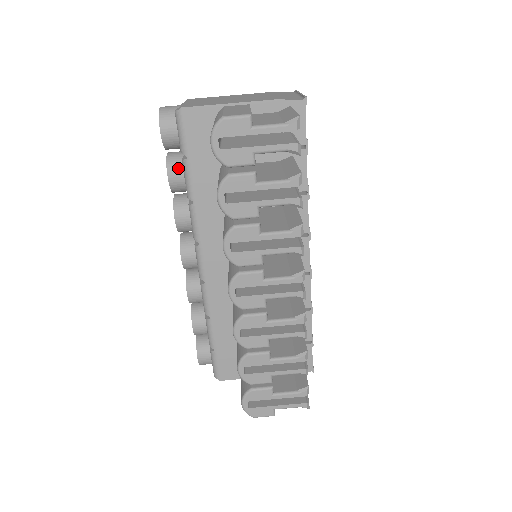
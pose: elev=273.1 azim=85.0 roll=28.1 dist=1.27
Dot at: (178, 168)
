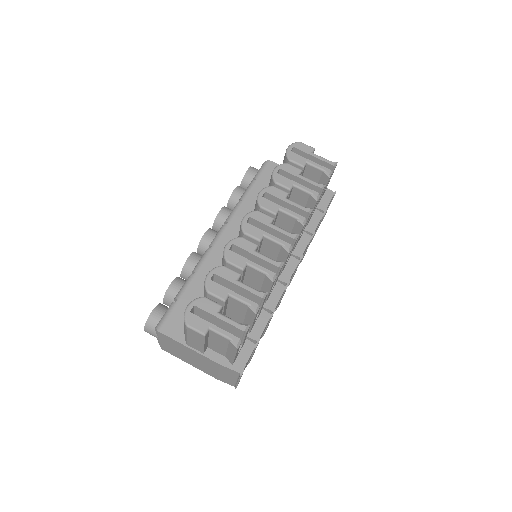
Dot at: (243, 190)
